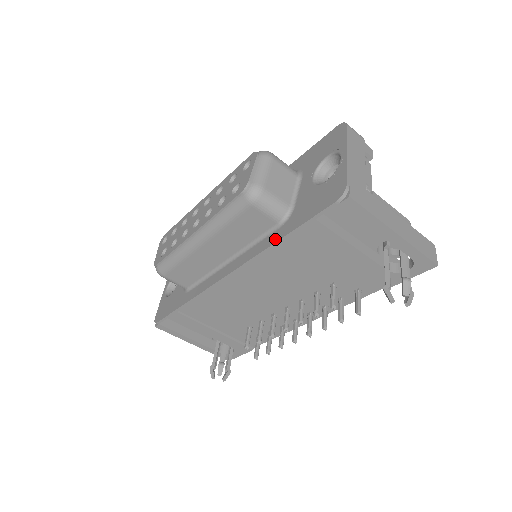
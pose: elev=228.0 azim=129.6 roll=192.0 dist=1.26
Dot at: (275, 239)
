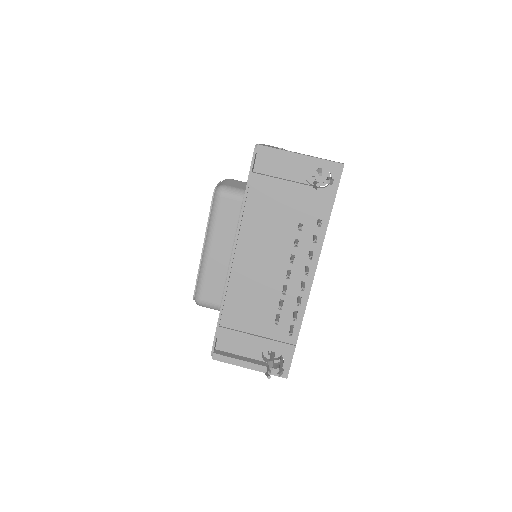
Dot at: (242, 206)
